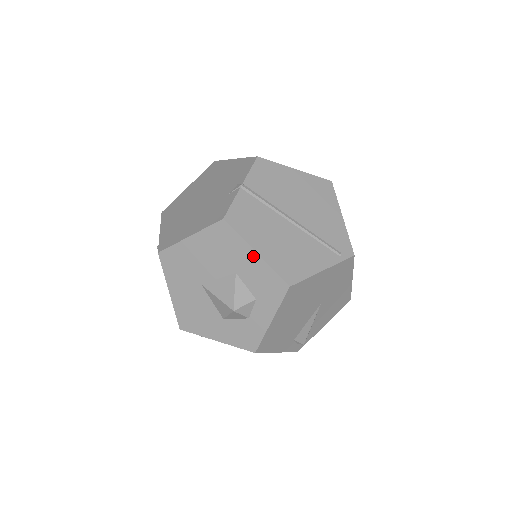
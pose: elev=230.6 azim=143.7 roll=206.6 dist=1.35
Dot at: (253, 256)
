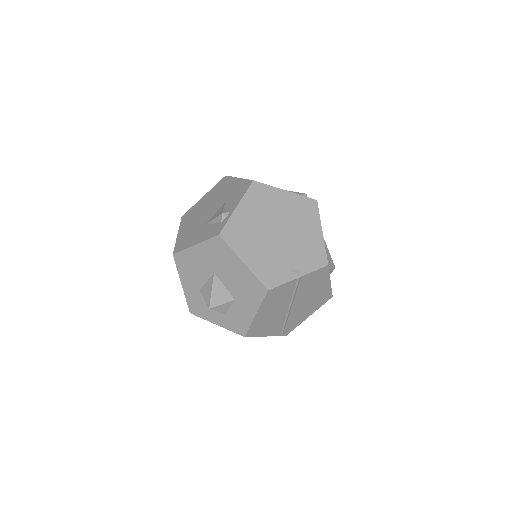
Dot at: (252, 312)
